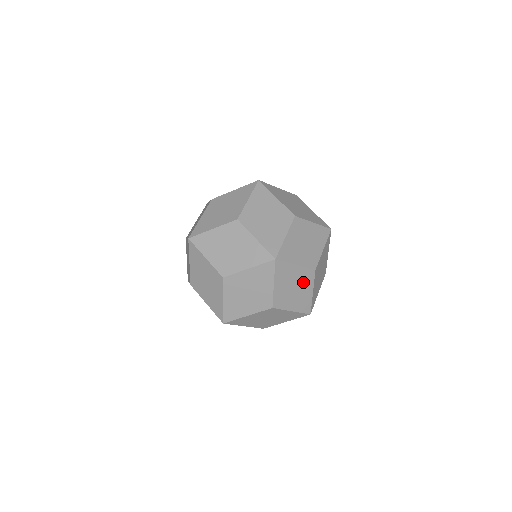
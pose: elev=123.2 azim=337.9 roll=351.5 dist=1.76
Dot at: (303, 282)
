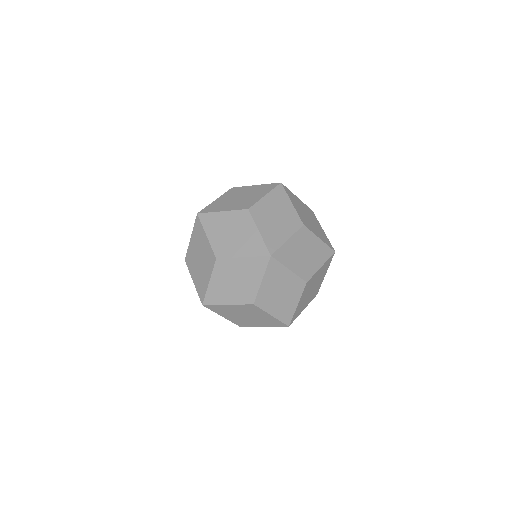
Dot at: occluded
